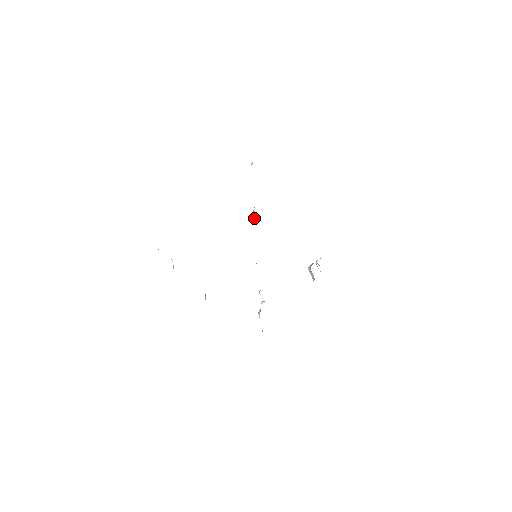
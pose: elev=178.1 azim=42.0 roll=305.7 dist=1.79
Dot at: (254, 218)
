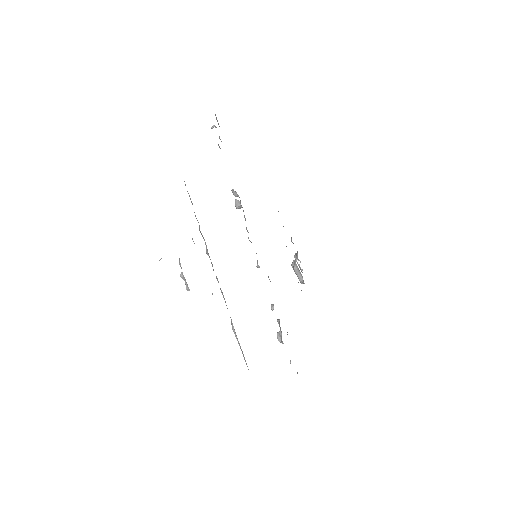
Dot at: (236, 204)
